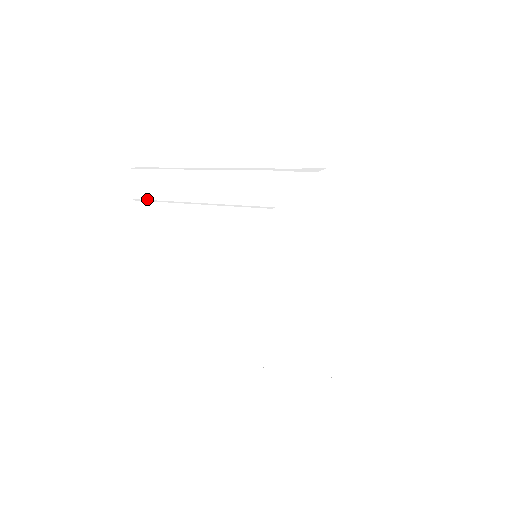
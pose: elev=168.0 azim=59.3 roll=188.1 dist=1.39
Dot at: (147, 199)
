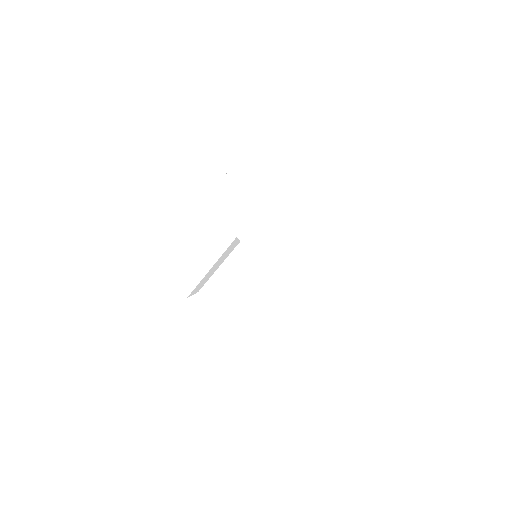
Dot at: occluded
